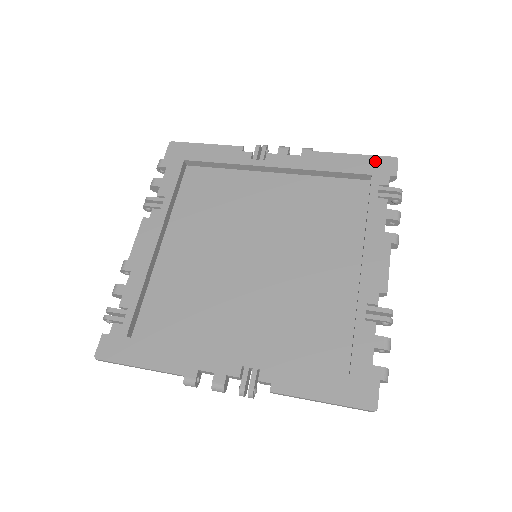
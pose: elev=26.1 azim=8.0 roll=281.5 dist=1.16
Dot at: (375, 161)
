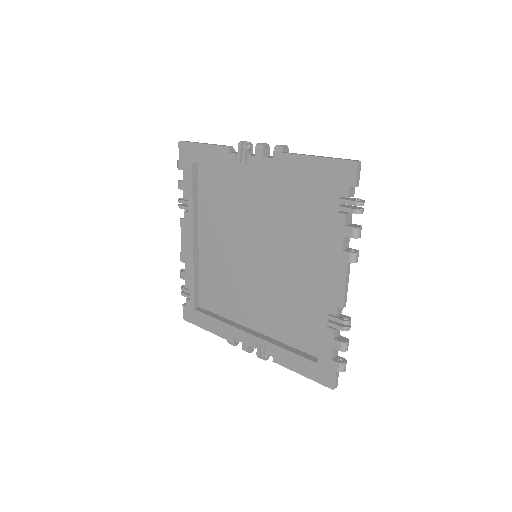
Dot at: (336, 166)
